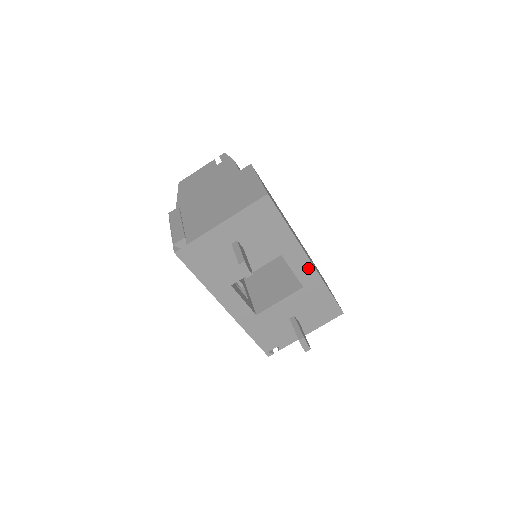
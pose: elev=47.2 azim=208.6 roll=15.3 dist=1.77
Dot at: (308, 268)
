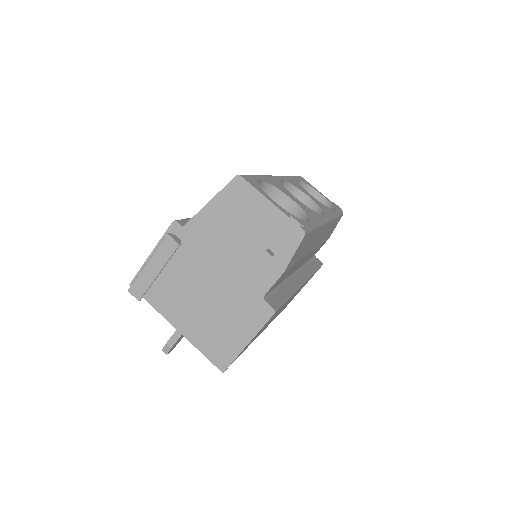
Dot at: occluded
